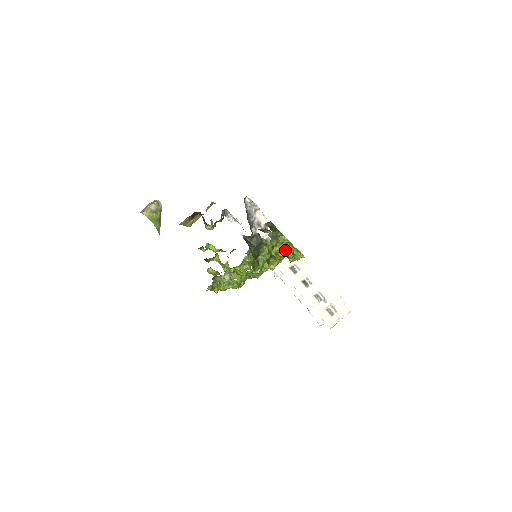
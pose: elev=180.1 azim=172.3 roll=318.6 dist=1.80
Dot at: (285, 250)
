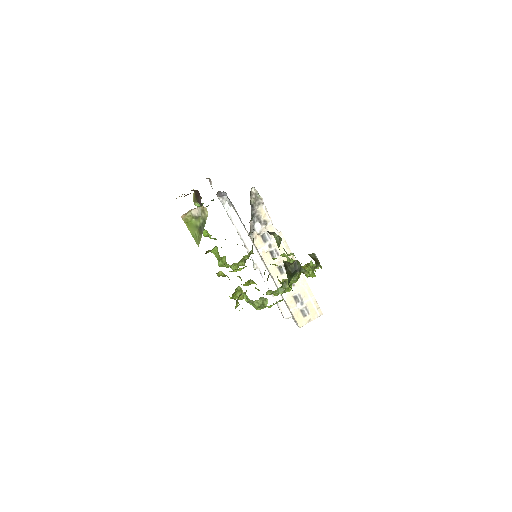
Dot at: occluded
